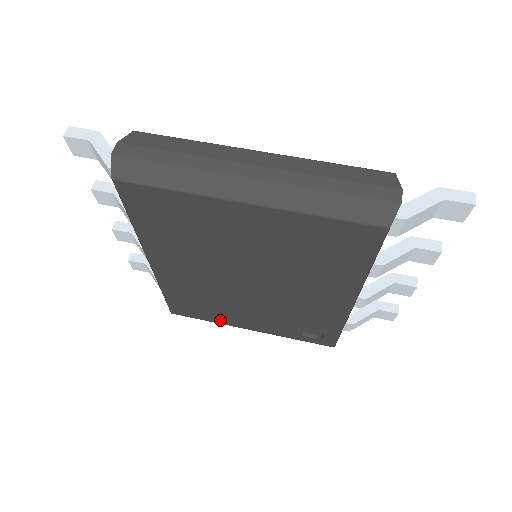
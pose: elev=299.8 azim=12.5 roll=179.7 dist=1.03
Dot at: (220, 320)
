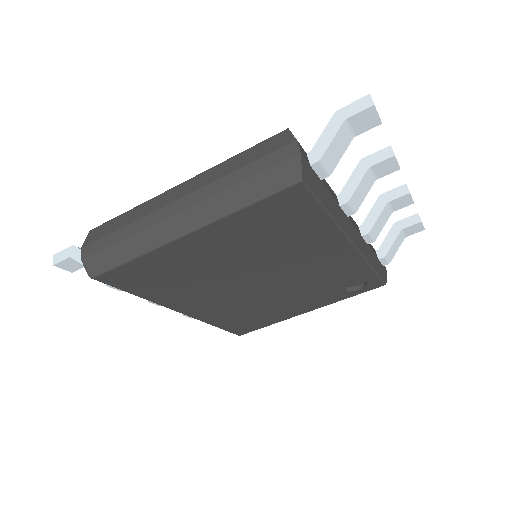
Dot at: (277, 319)
